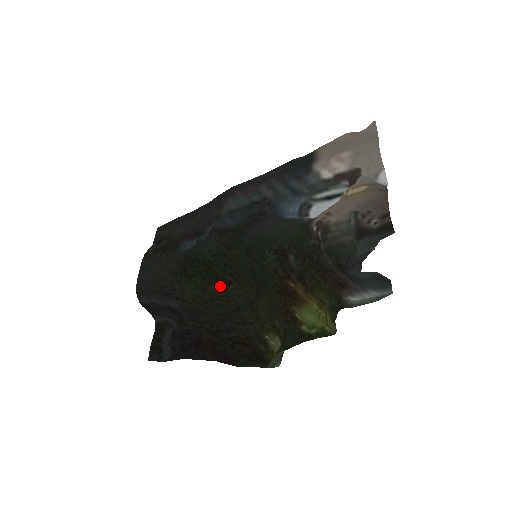
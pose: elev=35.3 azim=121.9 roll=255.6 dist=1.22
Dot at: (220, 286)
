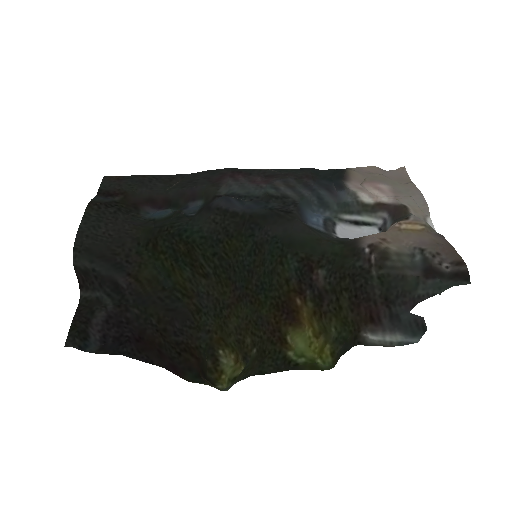
Dot at: (191, 276)
